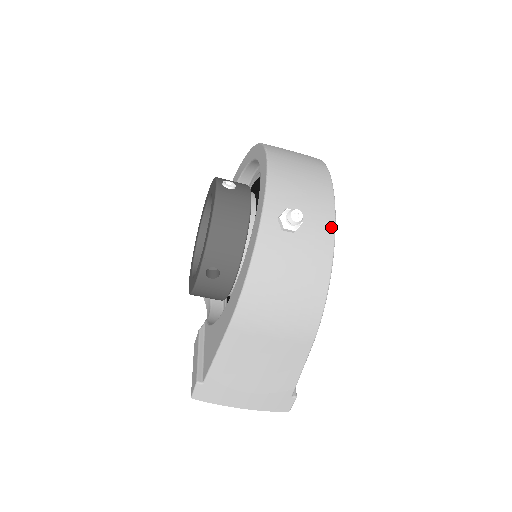
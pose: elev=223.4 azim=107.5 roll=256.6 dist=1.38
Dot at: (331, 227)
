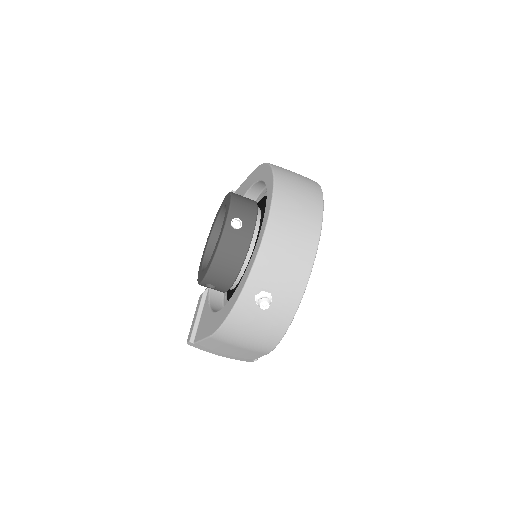
Dot at: (297, 302)
